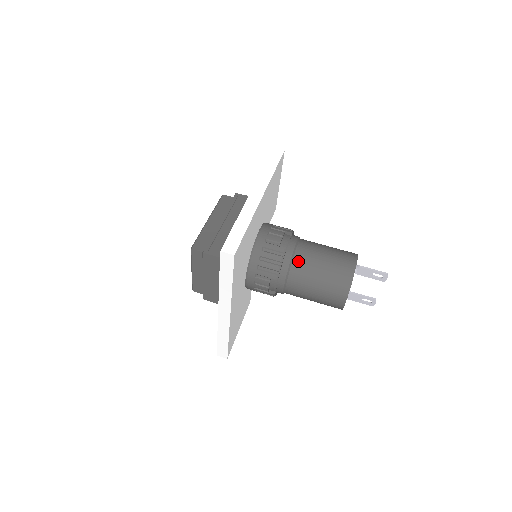
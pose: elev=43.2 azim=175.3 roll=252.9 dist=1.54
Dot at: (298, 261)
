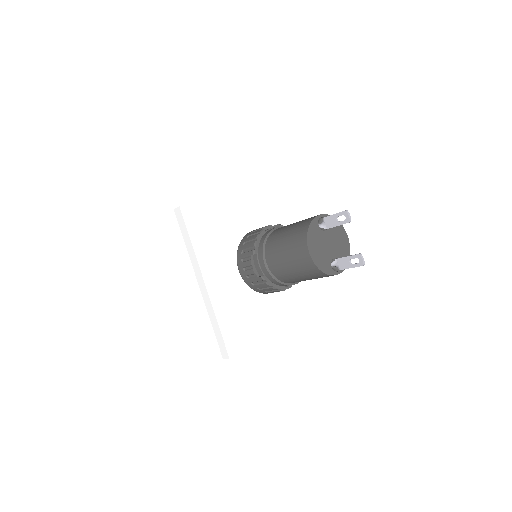
Dot at: (272, 235)
